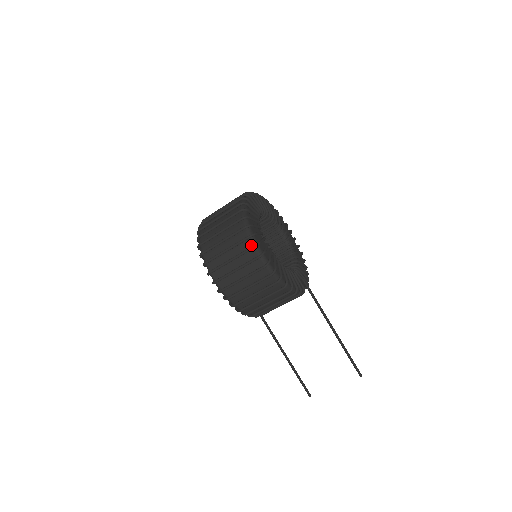
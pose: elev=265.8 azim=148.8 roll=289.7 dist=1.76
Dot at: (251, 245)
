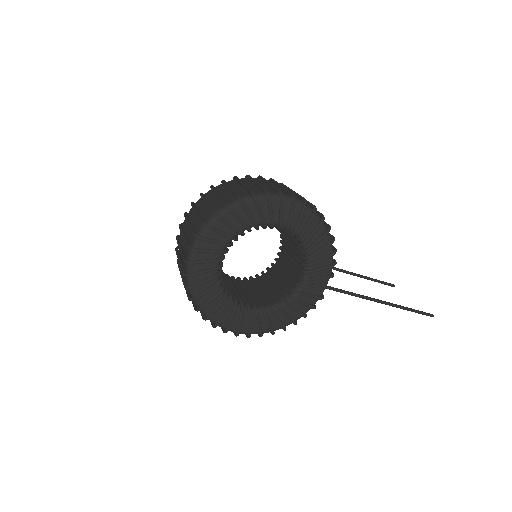
Dot at: (221, 327)
